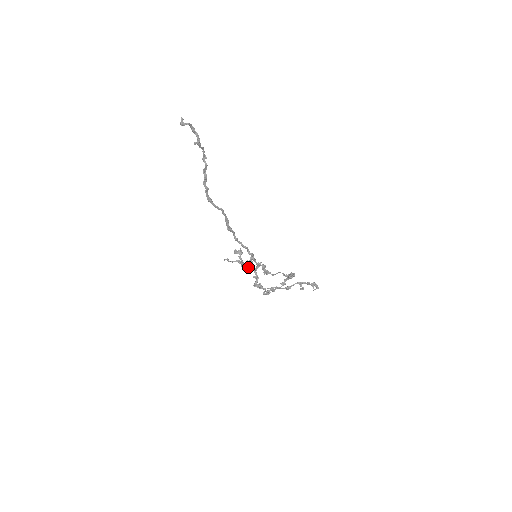
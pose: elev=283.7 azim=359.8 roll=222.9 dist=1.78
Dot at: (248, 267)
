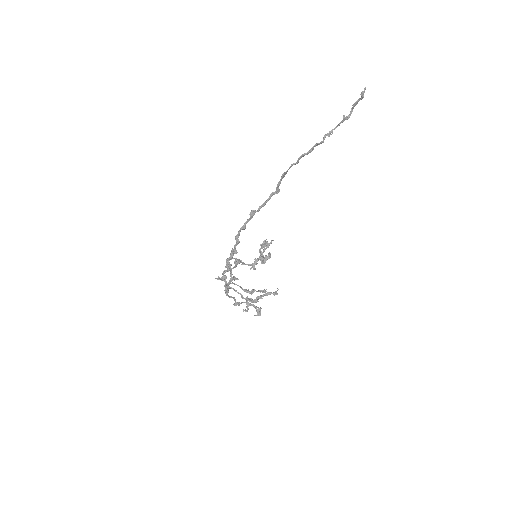
Dot at: (243, 264)
